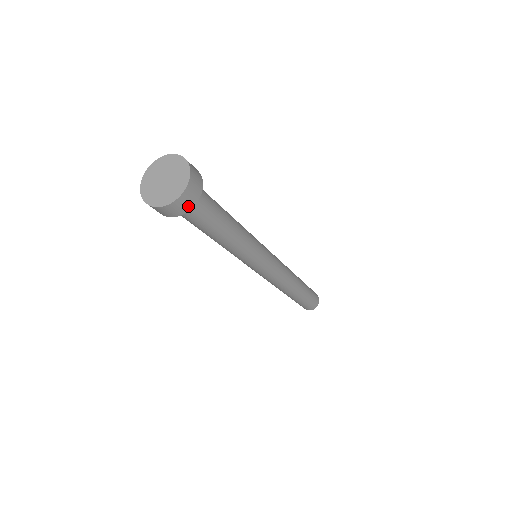
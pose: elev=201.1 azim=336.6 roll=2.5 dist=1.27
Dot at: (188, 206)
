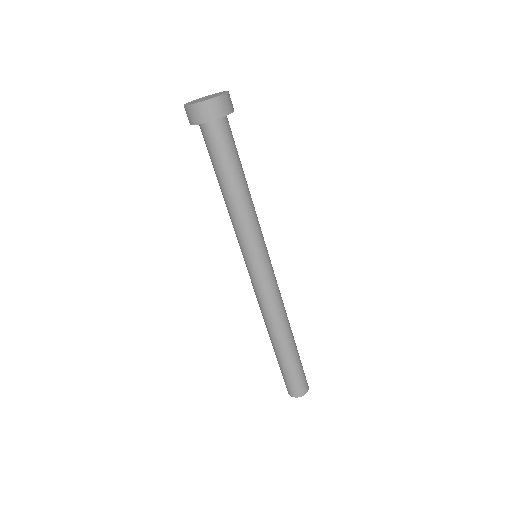
Dot at: (224, 111)
